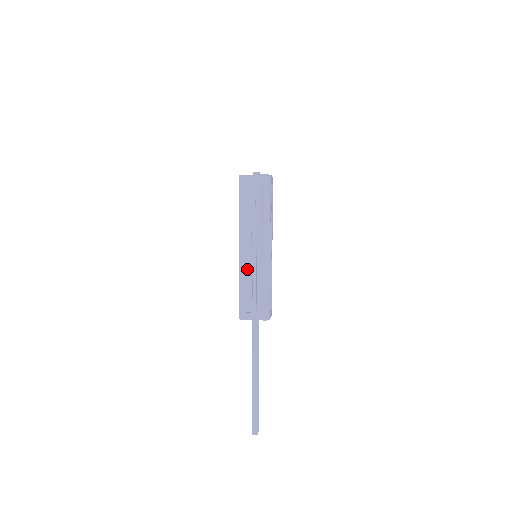
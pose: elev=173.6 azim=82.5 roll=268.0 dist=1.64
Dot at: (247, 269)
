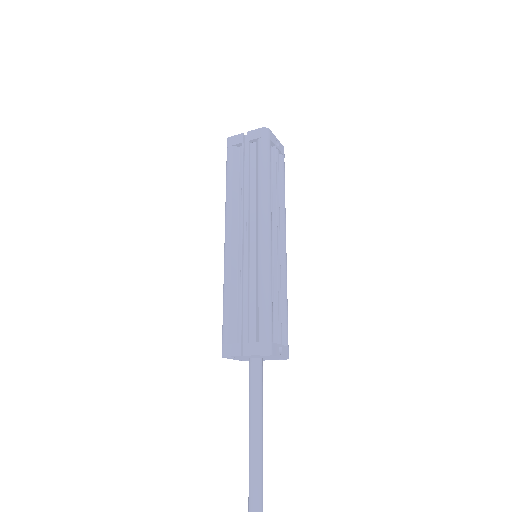
Dot at: (236, 271)
